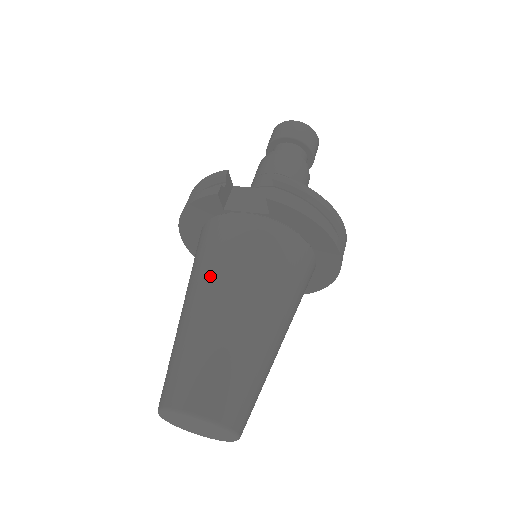
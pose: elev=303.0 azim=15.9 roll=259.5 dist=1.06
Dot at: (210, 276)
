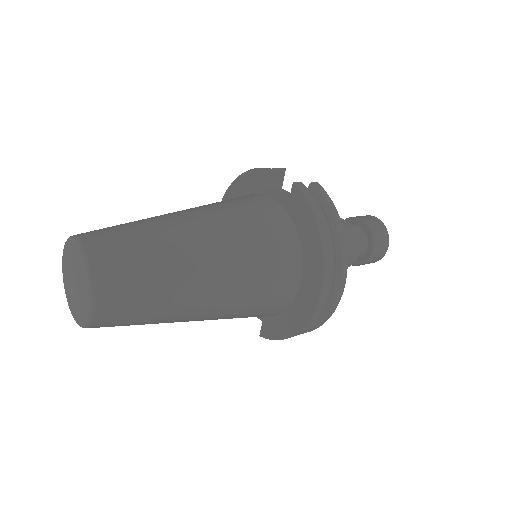
Dot at: (202, 206)
